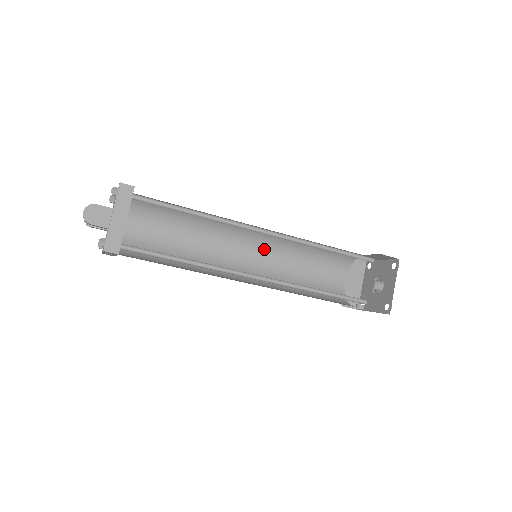
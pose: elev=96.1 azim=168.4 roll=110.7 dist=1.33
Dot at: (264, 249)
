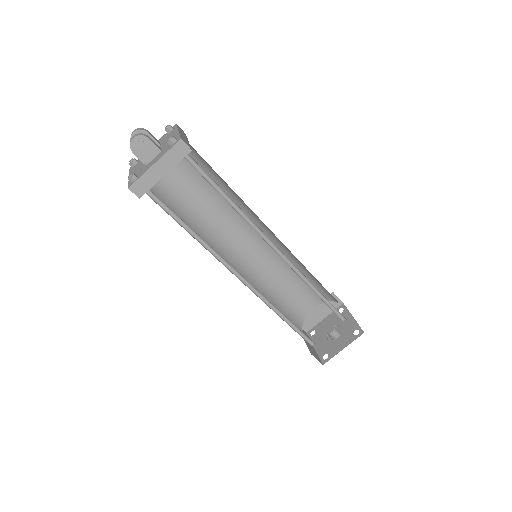
Dot at: (269, 247)
